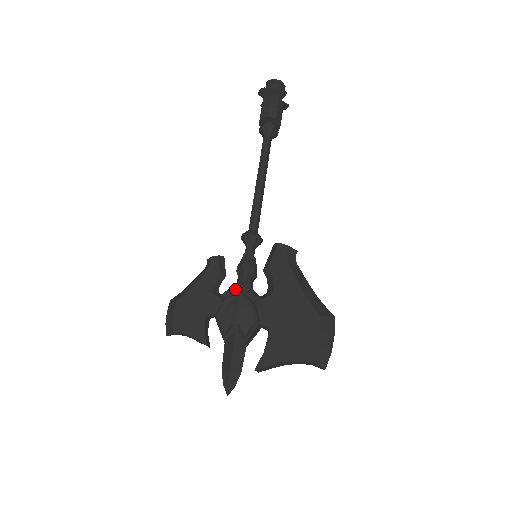
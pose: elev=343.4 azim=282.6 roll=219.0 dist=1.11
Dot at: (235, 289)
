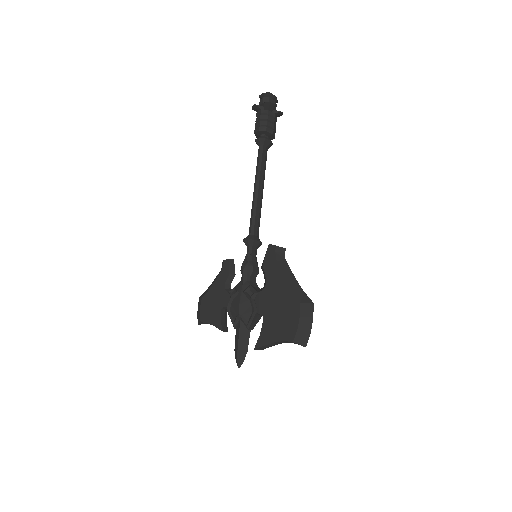
Dot at: (238, 286)
